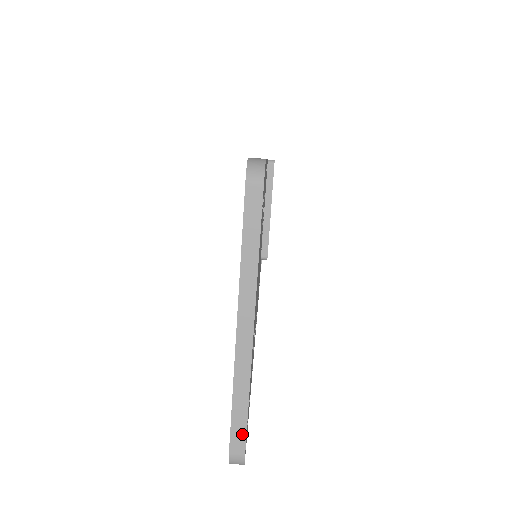
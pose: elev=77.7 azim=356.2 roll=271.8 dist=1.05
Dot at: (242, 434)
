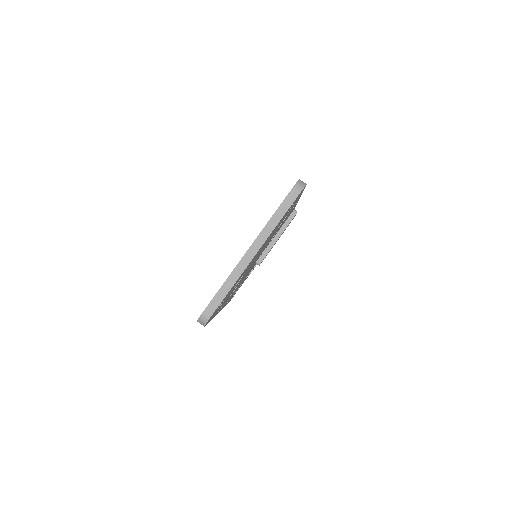
Dot at: (216, 305)
